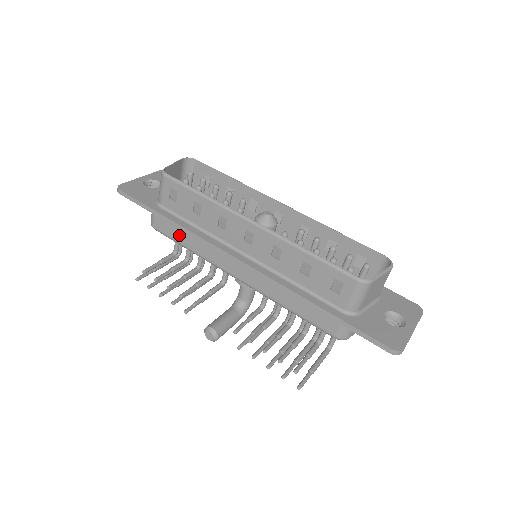
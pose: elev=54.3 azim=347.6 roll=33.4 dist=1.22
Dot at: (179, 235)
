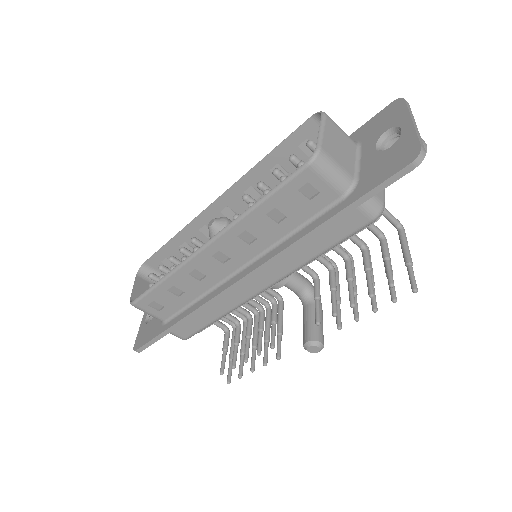
Dot at: (199, 321)
